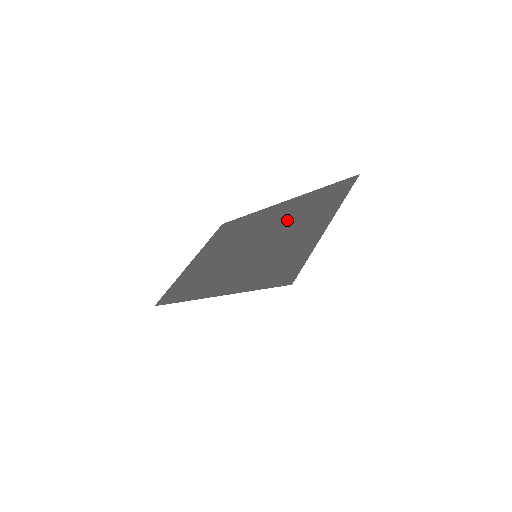
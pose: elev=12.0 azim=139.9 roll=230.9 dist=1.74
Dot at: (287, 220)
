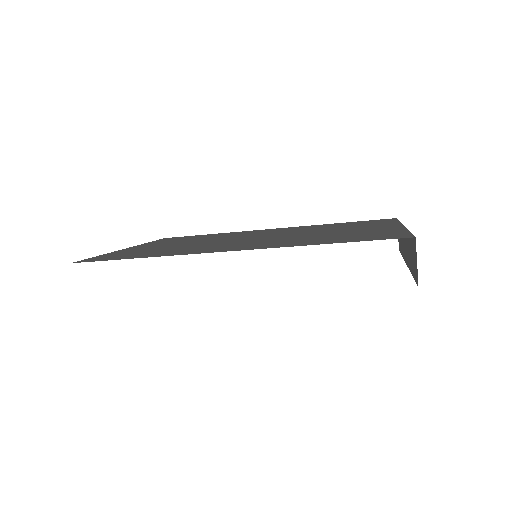
Dot at: (311, 229)
